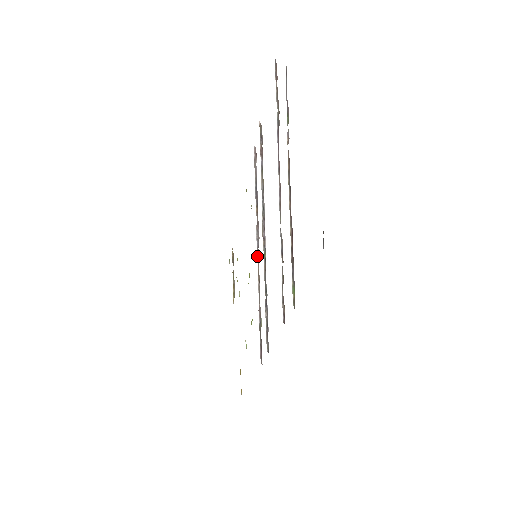
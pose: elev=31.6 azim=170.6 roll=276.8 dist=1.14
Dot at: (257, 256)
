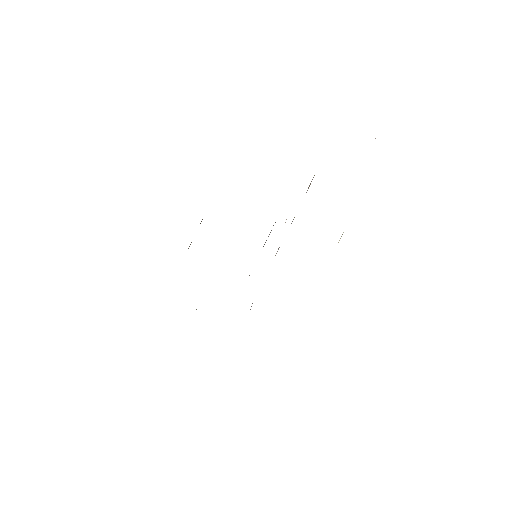
Dot at: occluded
